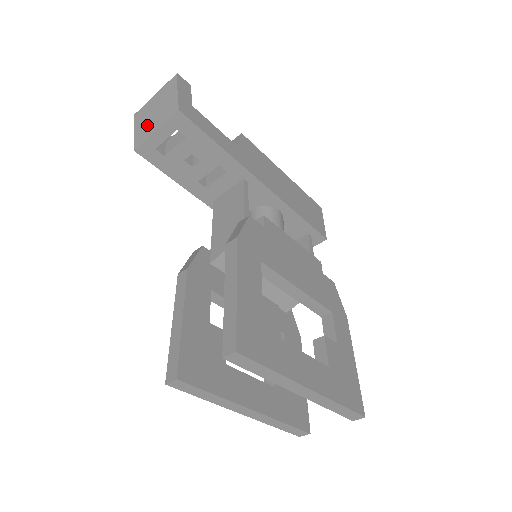
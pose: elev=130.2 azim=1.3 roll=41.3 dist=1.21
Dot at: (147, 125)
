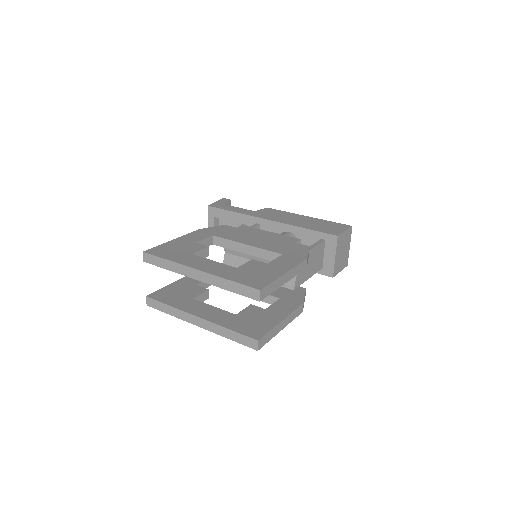
Dot at: occluded
